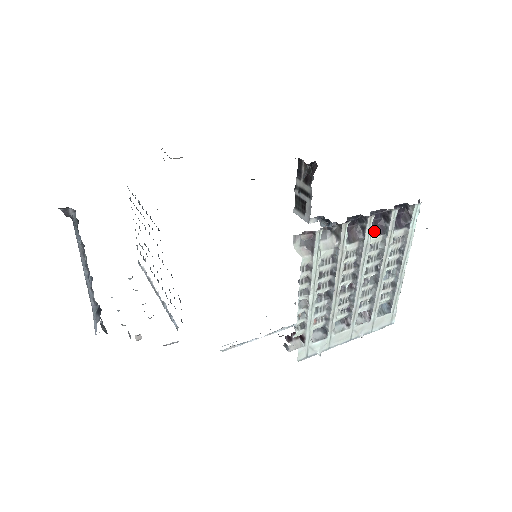
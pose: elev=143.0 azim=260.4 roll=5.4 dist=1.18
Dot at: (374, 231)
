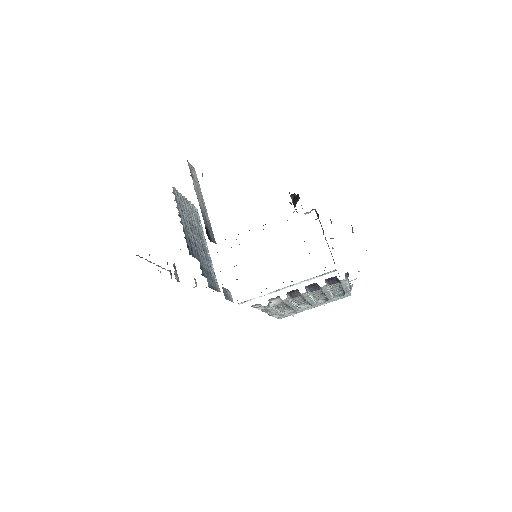
Dot at: (312, 289)
